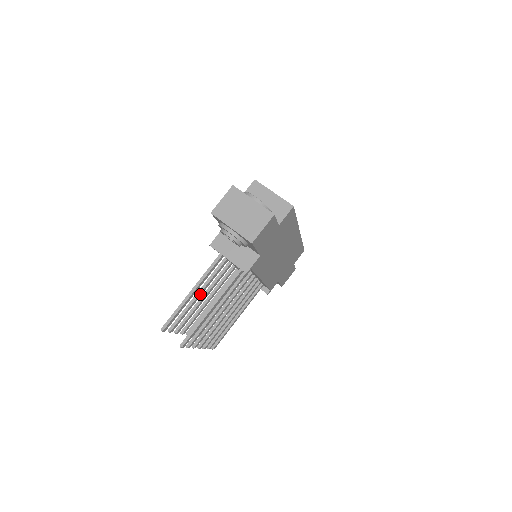
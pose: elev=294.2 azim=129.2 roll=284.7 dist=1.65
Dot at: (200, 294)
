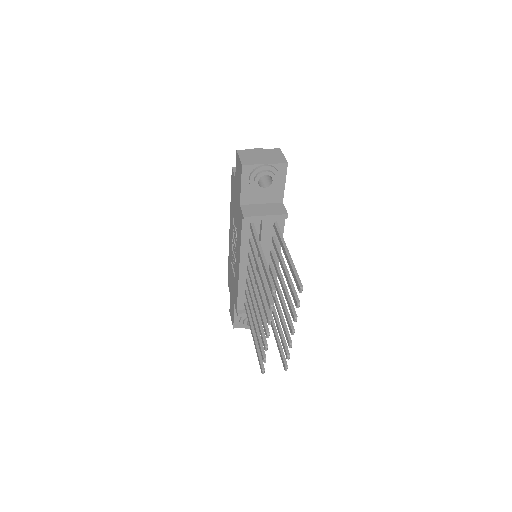
Dot at: (261, 272)
